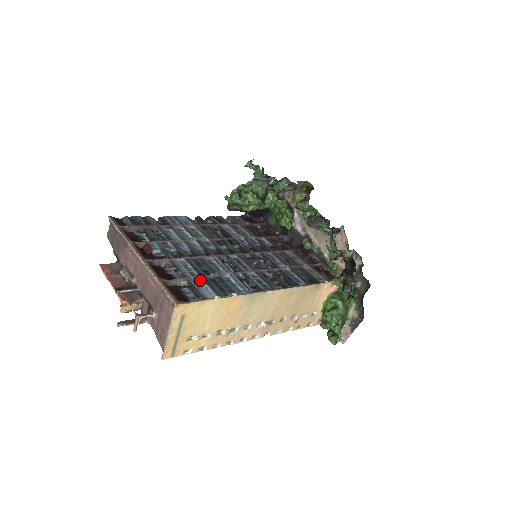
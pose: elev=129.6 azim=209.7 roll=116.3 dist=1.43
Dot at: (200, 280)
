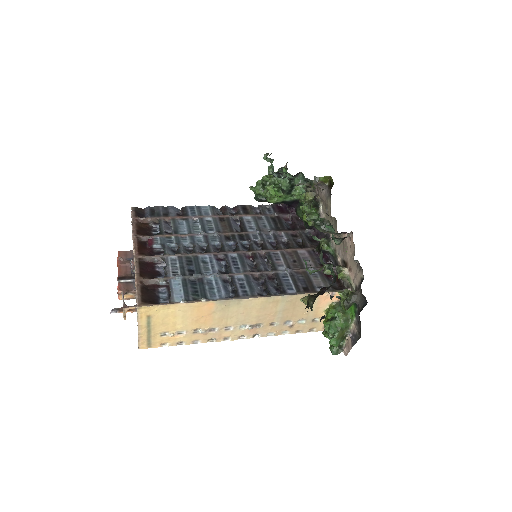
Dot at: (179, 281)
